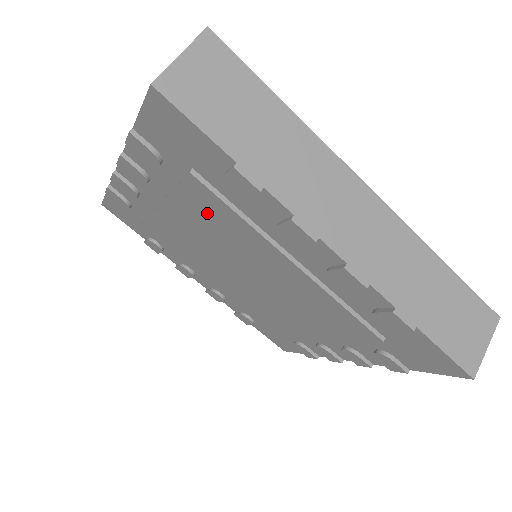
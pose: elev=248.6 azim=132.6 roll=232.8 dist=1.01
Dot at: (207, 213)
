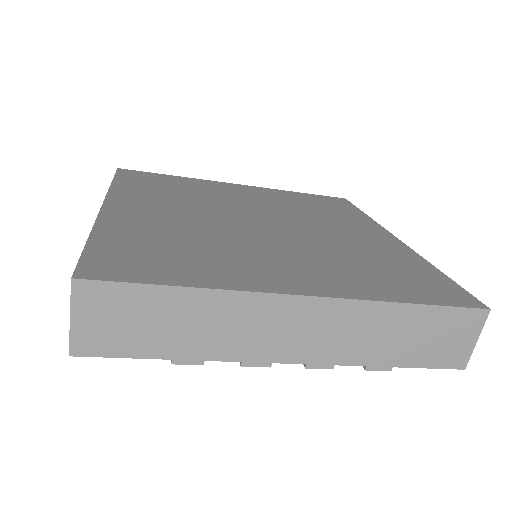
Dot at: occluded
